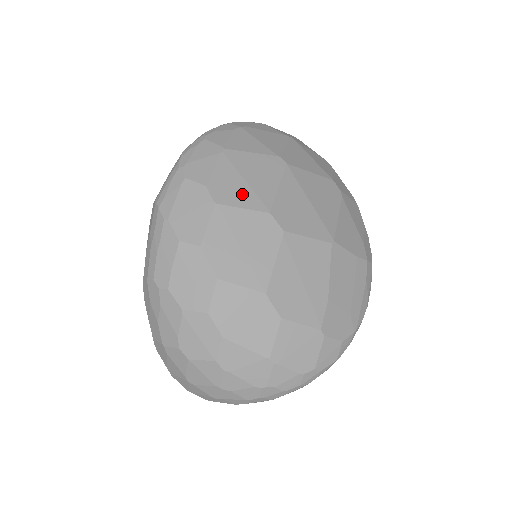
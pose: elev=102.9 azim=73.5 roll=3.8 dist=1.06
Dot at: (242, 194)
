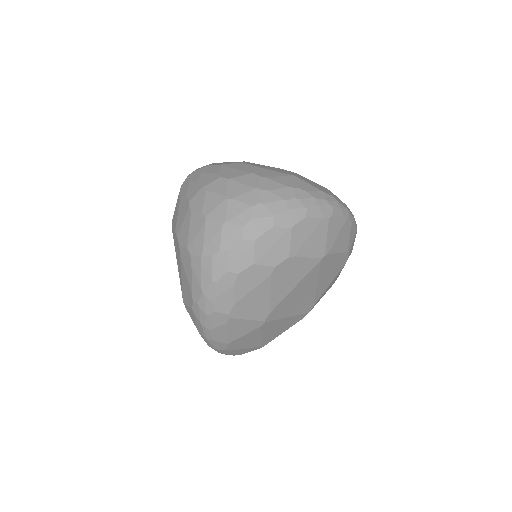
Dot at: occluded
